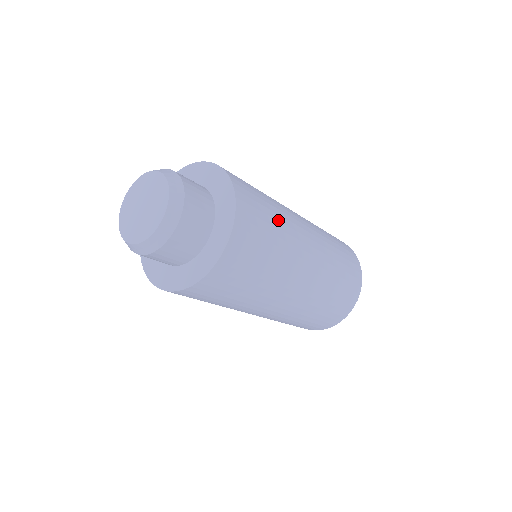
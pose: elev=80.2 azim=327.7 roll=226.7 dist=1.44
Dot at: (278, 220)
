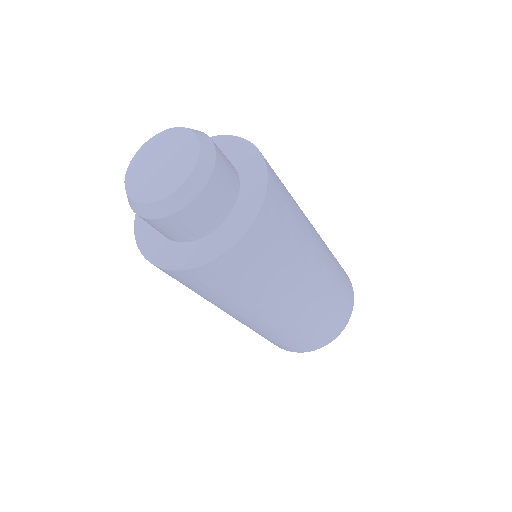
Dot at: (298, 229)
